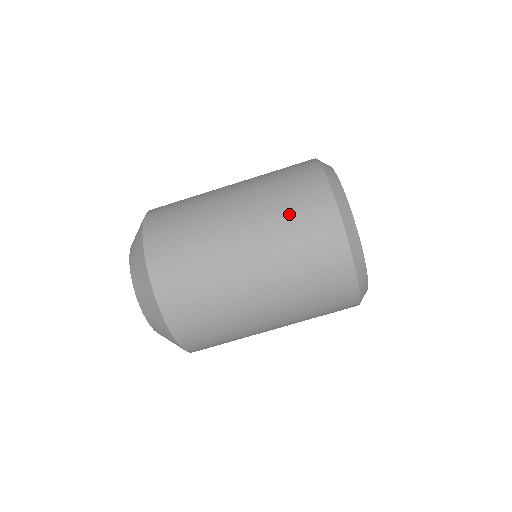
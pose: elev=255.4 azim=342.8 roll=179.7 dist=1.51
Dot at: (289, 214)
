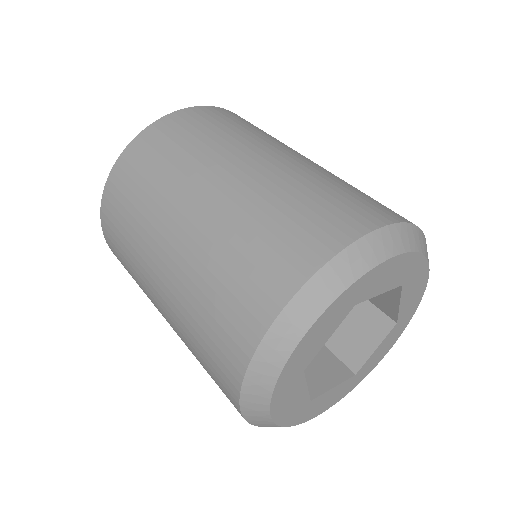
Dot at: (289, 206)
